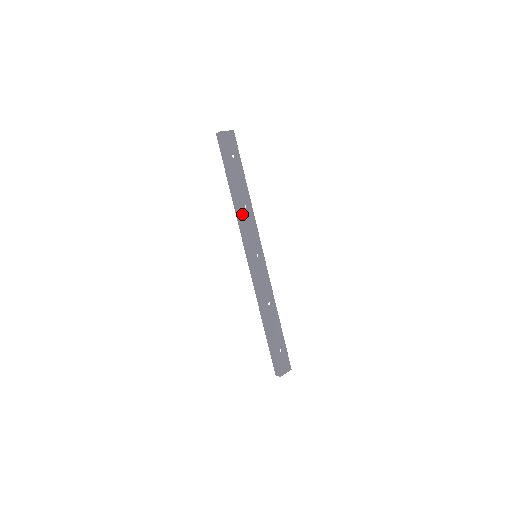
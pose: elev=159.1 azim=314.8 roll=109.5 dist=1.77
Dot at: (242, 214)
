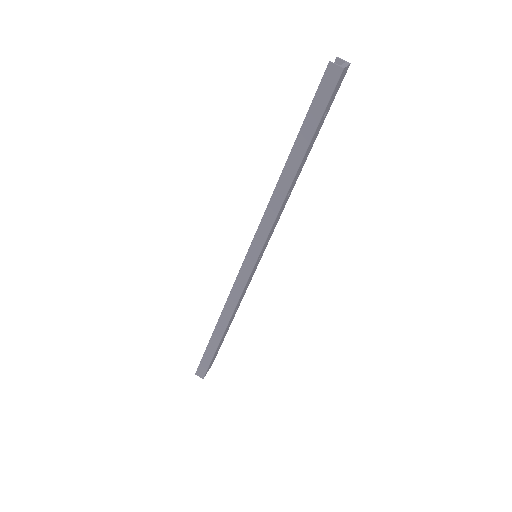
Dot at: (281, 207)
